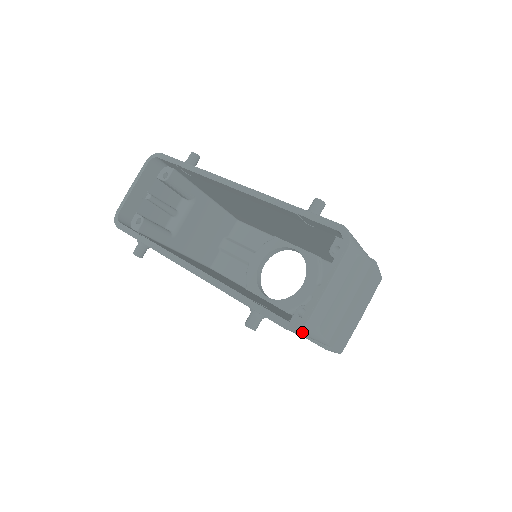
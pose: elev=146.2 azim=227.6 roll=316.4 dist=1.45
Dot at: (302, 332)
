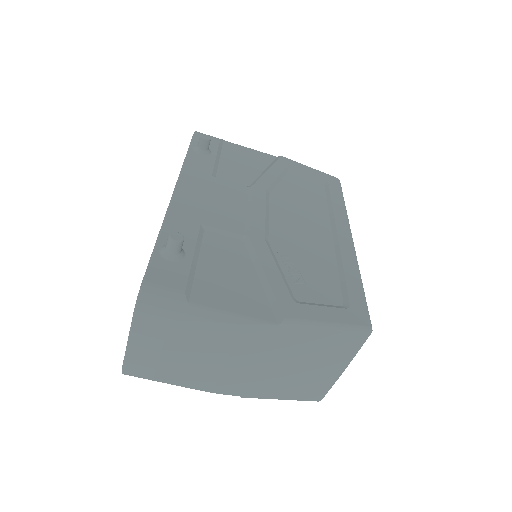
Dot at: occluded
